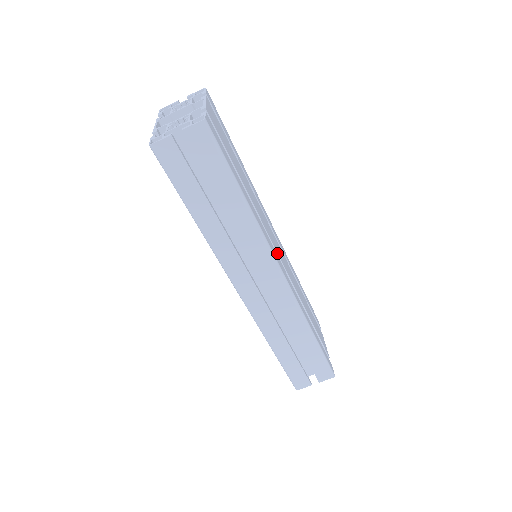
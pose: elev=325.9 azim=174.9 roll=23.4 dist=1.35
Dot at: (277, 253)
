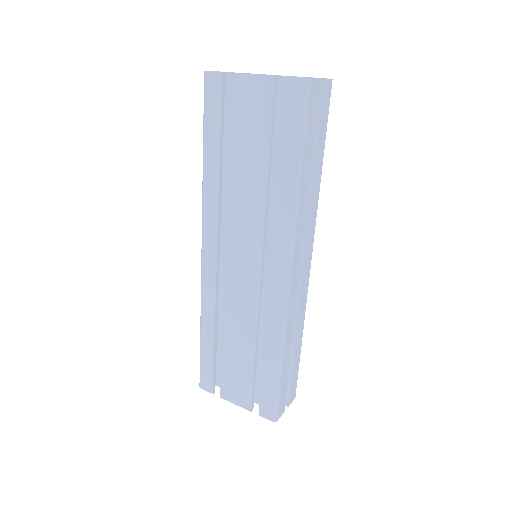
Dot at: occluded
